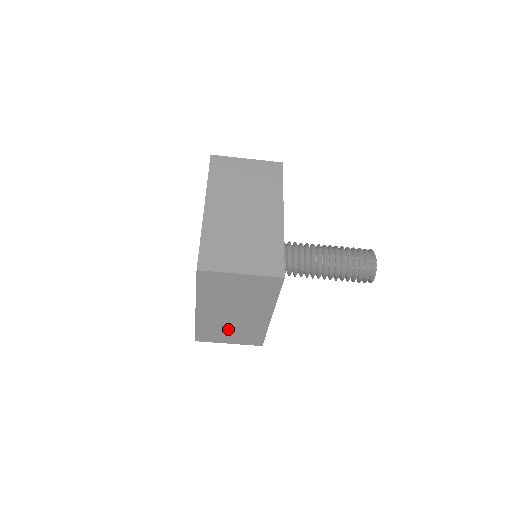
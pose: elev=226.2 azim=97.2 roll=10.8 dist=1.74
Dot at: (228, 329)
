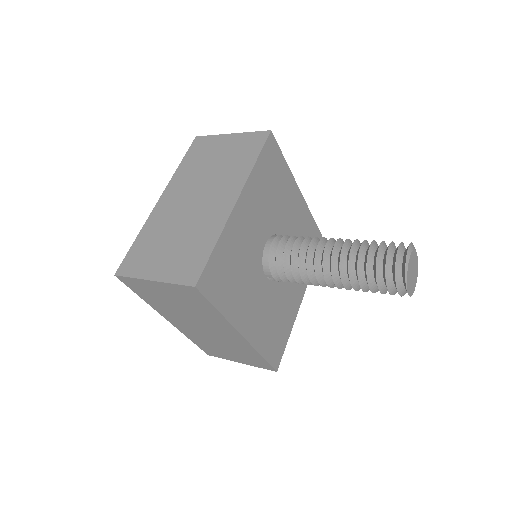
Dot at: (220, 346)
